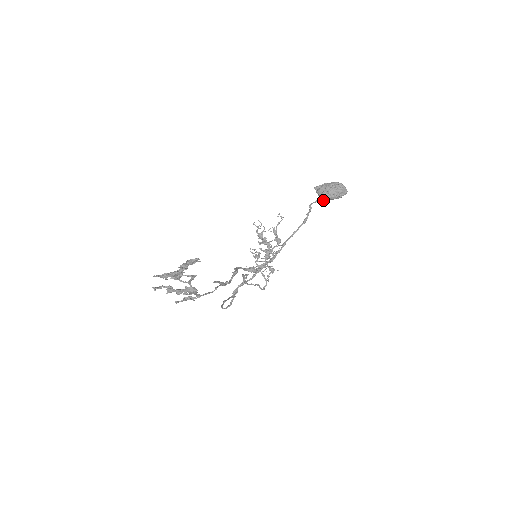
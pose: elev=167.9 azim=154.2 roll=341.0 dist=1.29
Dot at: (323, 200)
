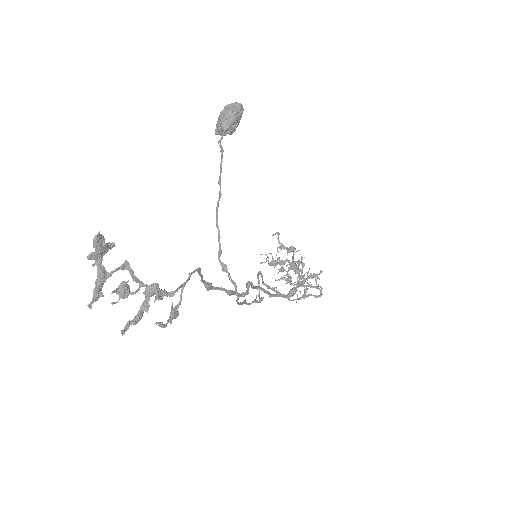
Dot at: (230, 132)
